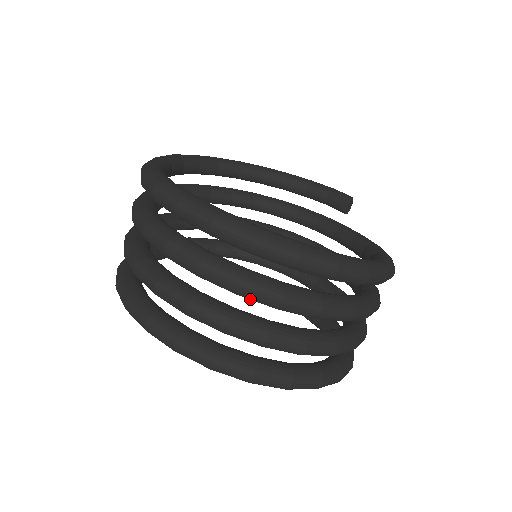
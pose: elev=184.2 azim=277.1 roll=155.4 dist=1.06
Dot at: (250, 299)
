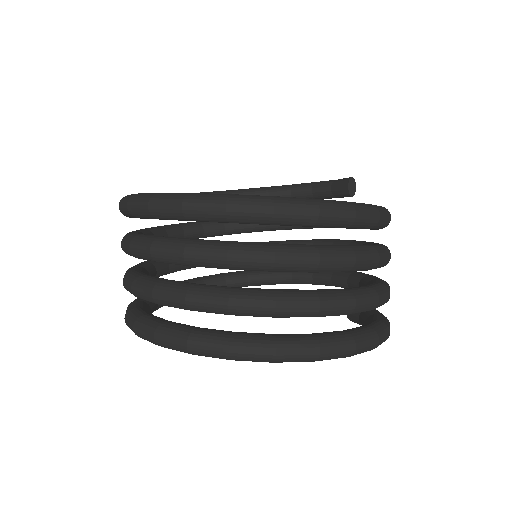
Dot at: (201, 266)
